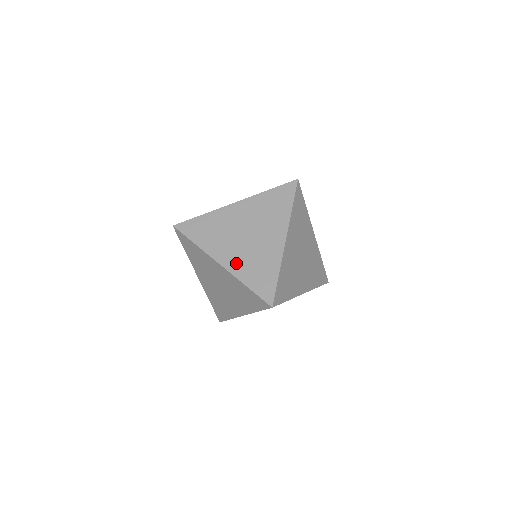
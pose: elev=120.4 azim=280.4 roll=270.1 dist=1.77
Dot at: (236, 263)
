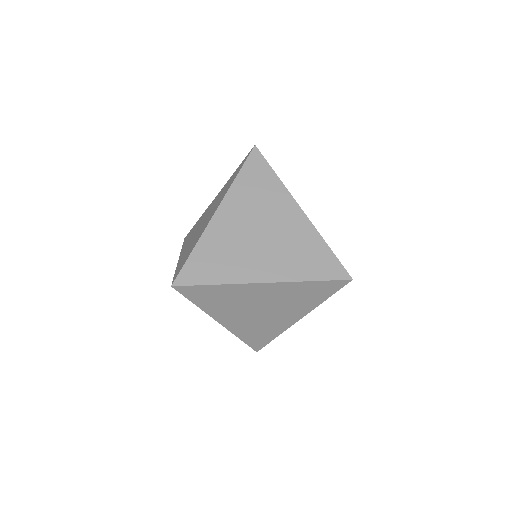
Dot at: occluded
